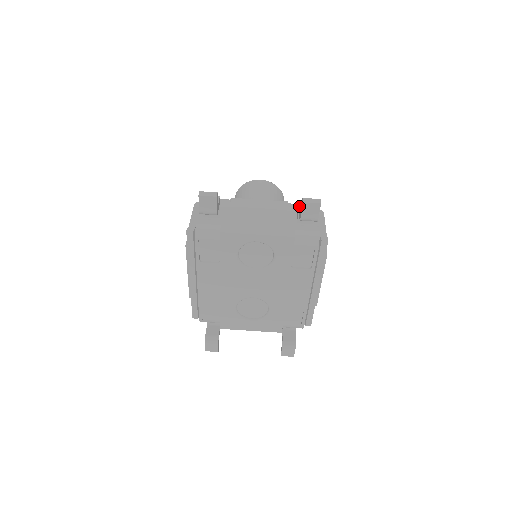
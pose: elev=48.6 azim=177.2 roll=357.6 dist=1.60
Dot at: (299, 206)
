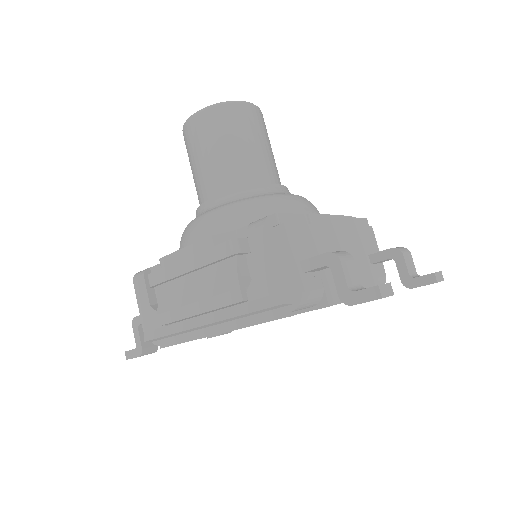
Dot at: (400, 259)
